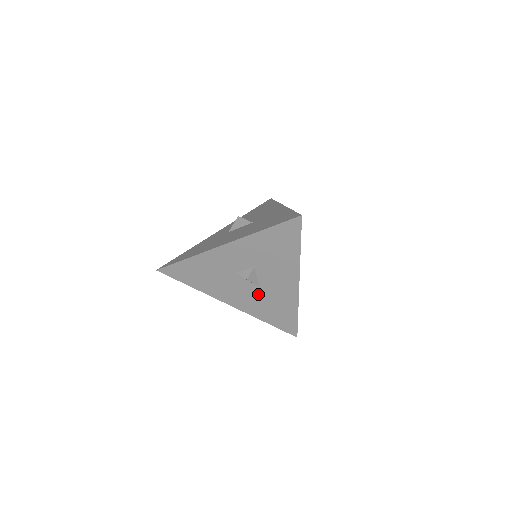
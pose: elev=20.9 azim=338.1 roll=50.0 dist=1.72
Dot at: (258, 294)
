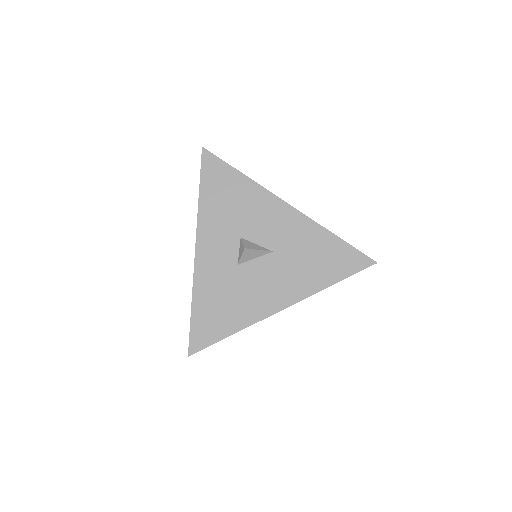
Dot at: (282, 261)
